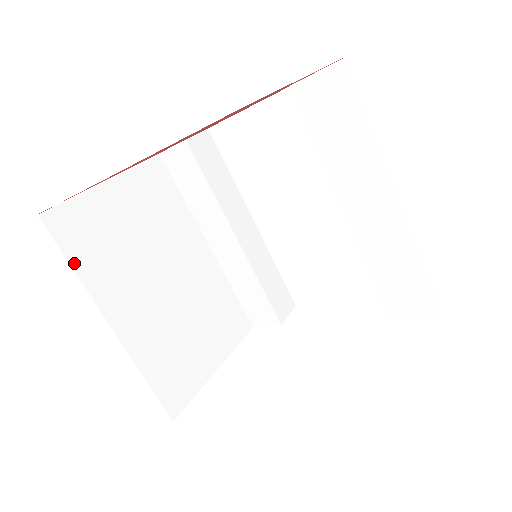
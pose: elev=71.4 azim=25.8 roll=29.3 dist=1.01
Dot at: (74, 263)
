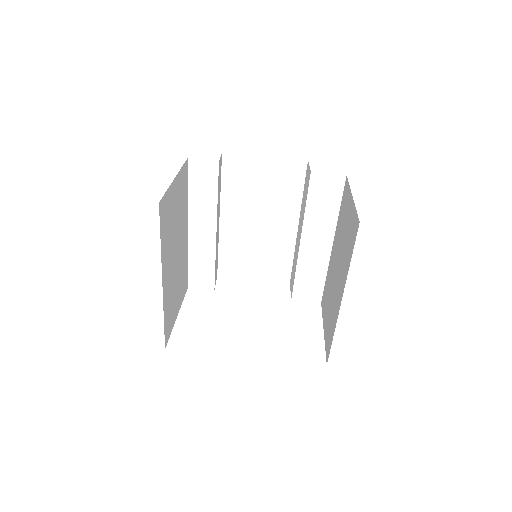
Dot at: (161, 238)
